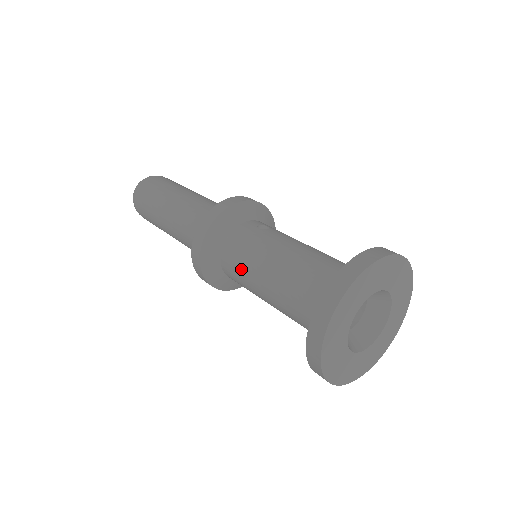
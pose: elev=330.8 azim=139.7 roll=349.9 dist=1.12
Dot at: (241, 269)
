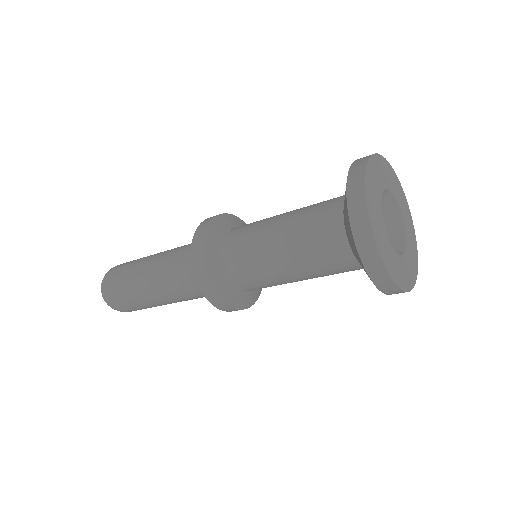
Dot at: occluded
